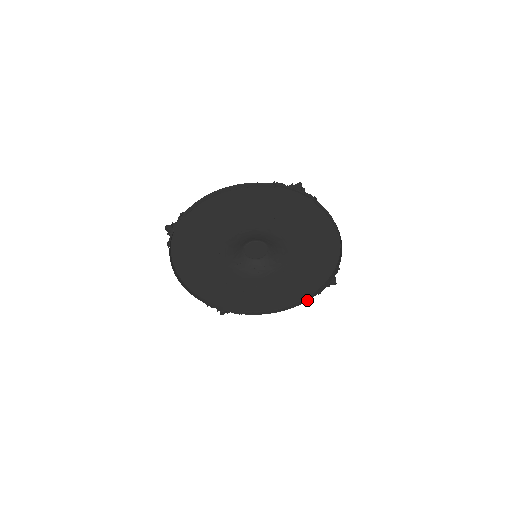
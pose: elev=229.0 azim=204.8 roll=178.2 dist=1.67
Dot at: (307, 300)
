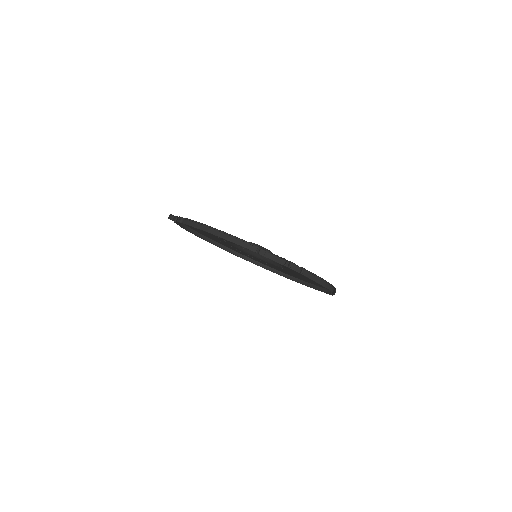
Dot at: (308, 286)
